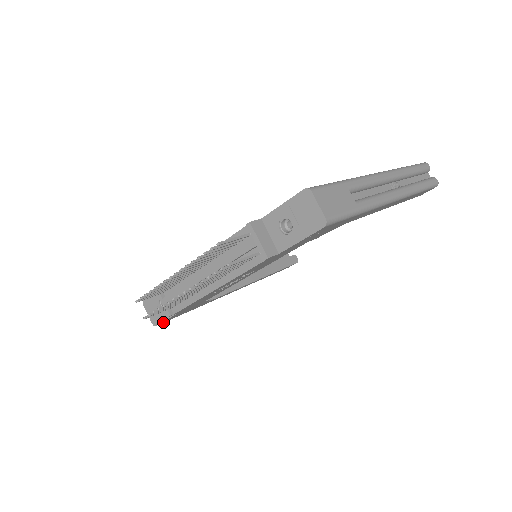
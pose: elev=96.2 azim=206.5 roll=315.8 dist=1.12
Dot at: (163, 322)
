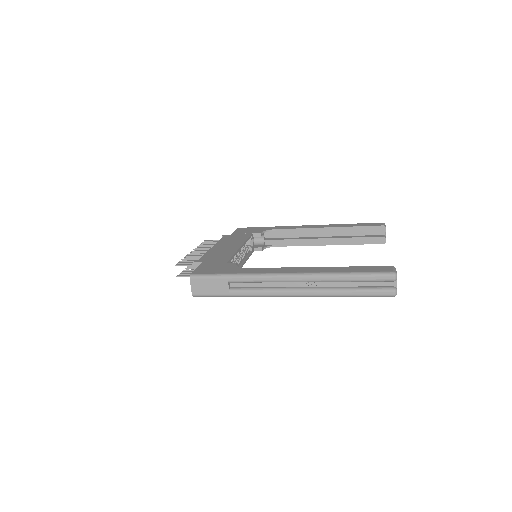
Dot at: occluded
